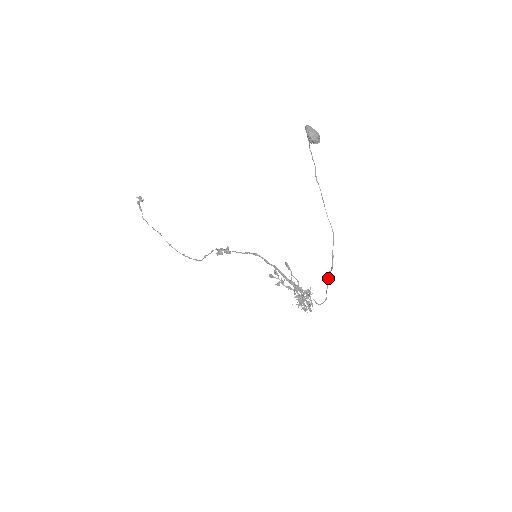
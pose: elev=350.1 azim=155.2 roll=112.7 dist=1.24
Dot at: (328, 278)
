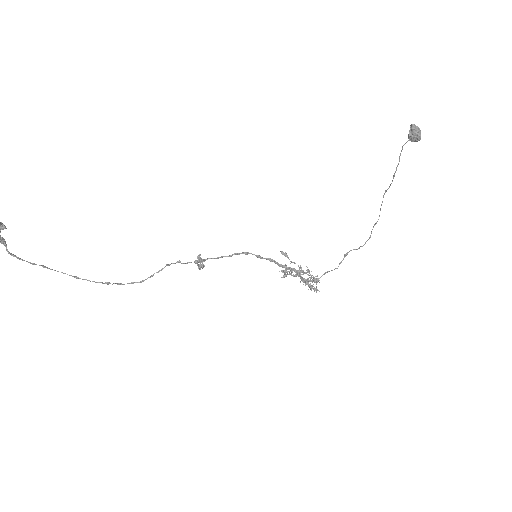
Dot at: occluded
